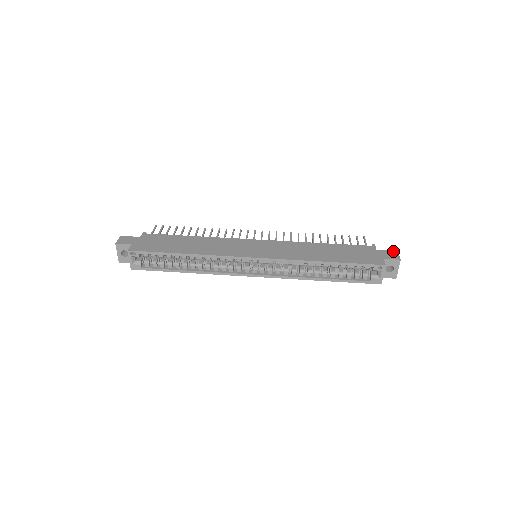
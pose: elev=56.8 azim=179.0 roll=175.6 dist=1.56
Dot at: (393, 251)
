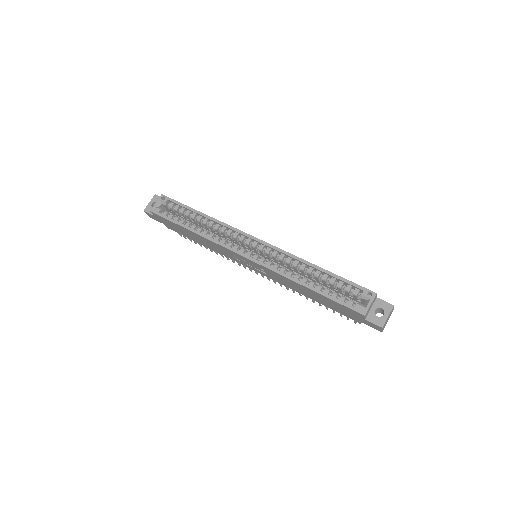
Dot at: occluded
